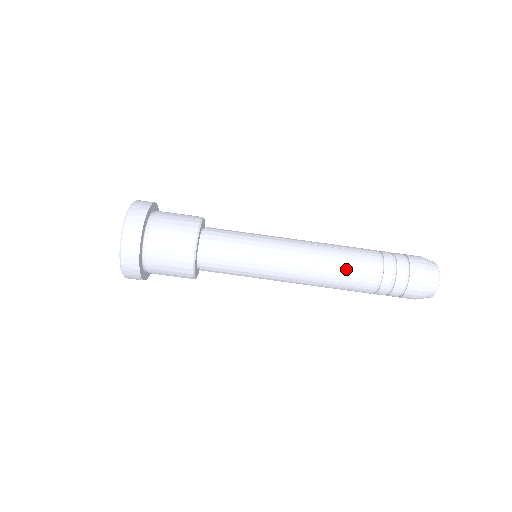
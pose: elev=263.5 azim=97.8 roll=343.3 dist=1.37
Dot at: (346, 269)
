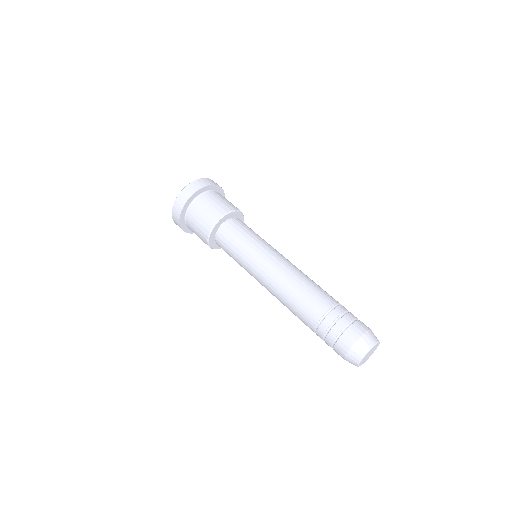
Dot at: (318, 285)
